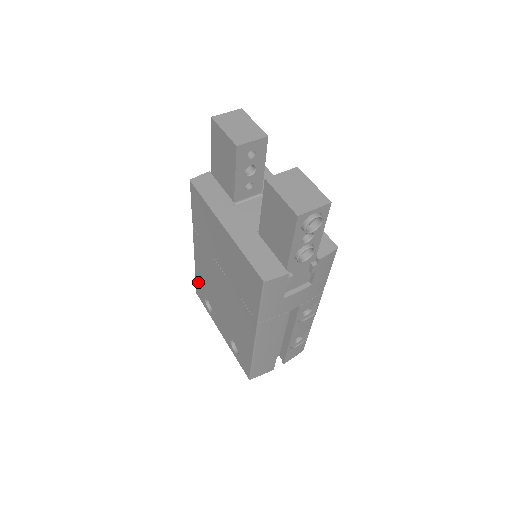
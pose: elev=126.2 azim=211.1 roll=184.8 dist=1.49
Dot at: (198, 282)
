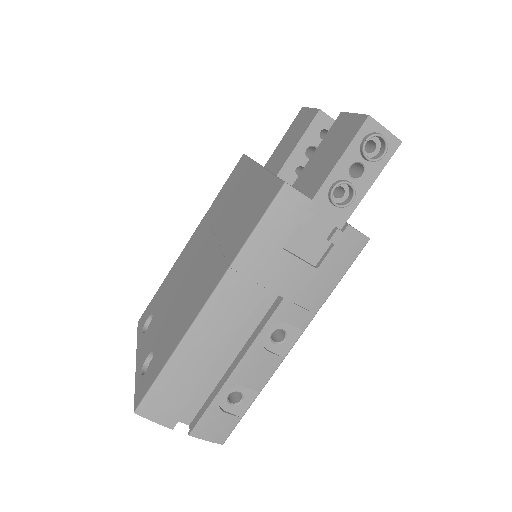
Dot at: (156, 296)
